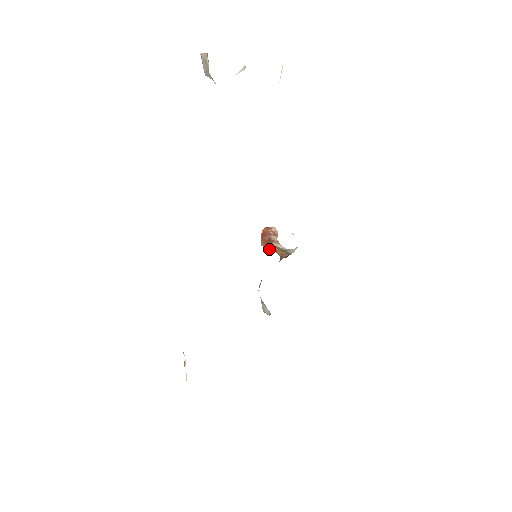
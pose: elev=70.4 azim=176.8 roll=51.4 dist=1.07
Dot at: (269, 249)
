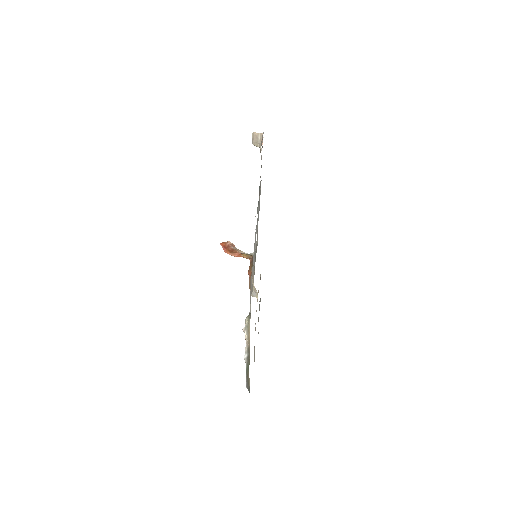
Dot at: (236, 256)
